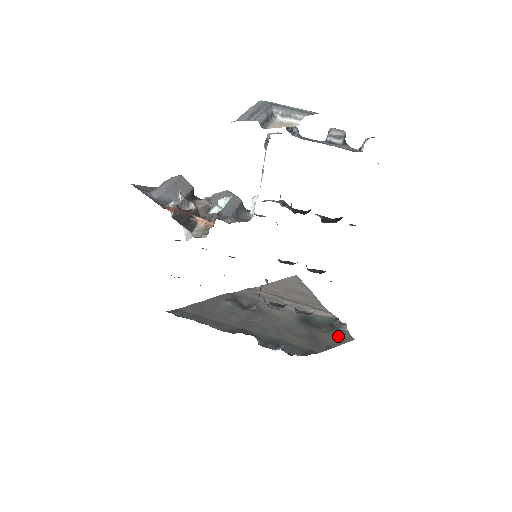
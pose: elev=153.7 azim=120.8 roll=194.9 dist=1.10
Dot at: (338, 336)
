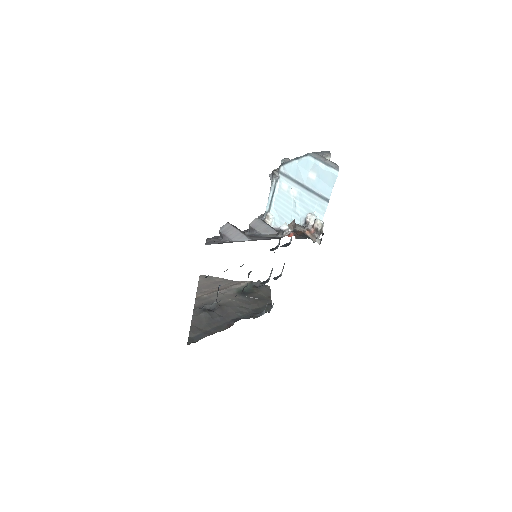
Dot at: (264, 289)
